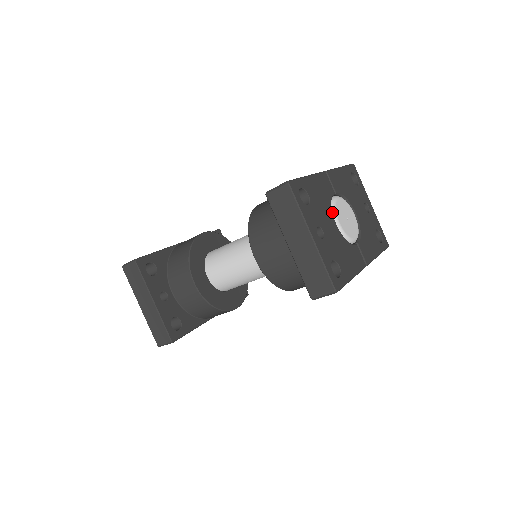
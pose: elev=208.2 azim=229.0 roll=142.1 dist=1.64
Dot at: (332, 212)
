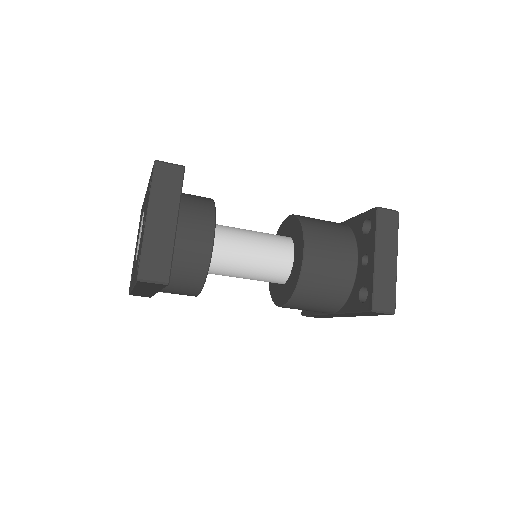
Dot at: occluded
